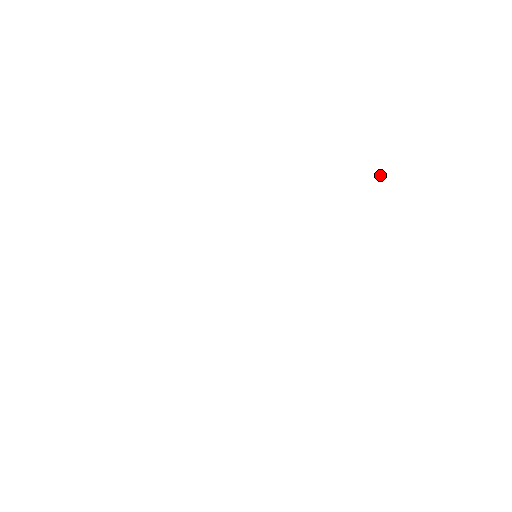
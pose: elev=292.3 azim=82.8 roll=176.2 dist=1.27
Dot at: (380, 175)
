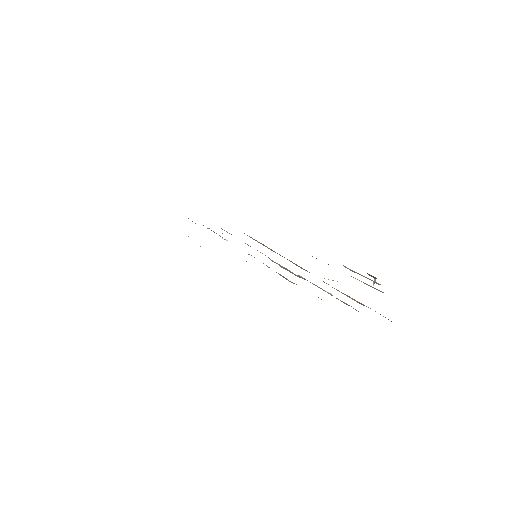
Dot at: occluded
